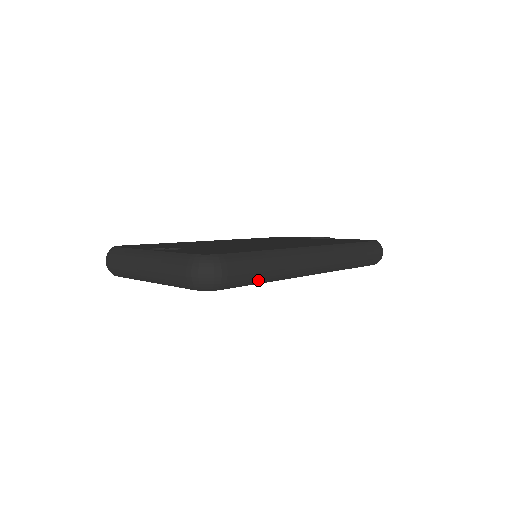
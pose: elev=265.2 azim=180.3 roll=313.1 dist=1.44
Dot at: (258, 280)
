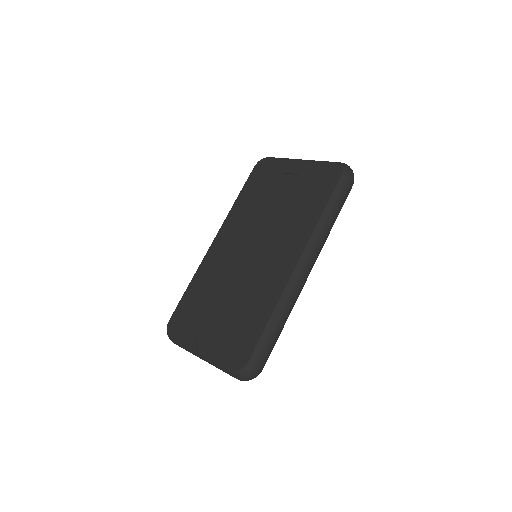
Dot at: occluded
